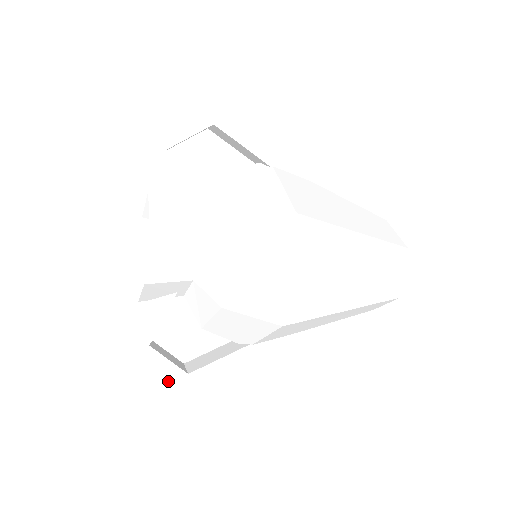
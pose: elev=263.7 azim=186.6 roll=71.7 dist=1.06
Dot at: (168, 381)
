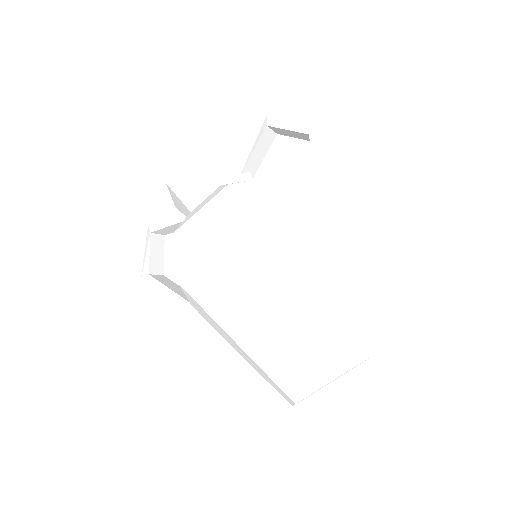
Dot at: (143, 269)
